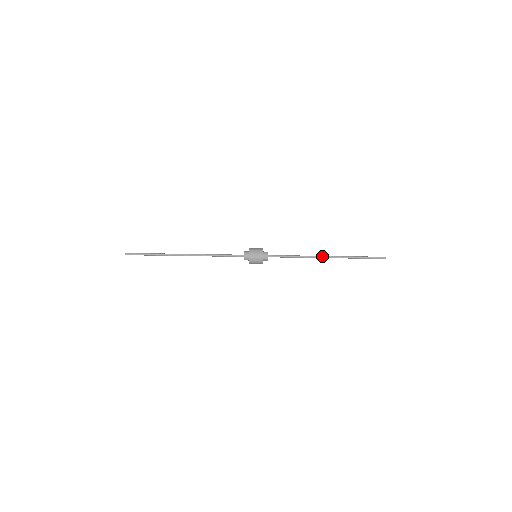
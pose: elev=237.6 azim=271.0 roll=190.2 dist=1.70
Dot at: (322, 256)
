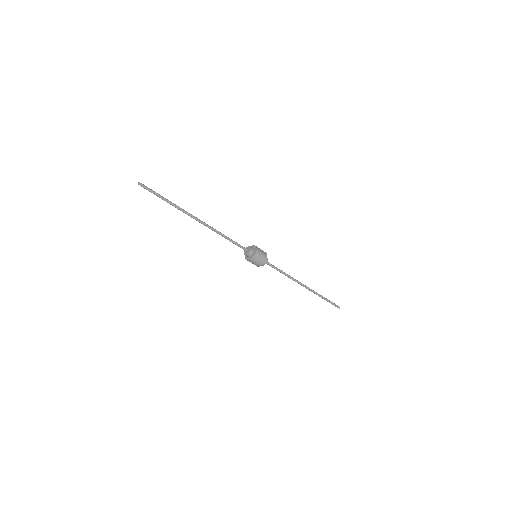
Dot at: (303, 284)
